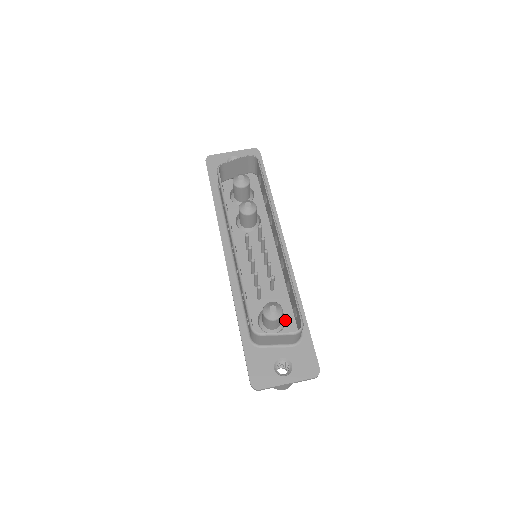
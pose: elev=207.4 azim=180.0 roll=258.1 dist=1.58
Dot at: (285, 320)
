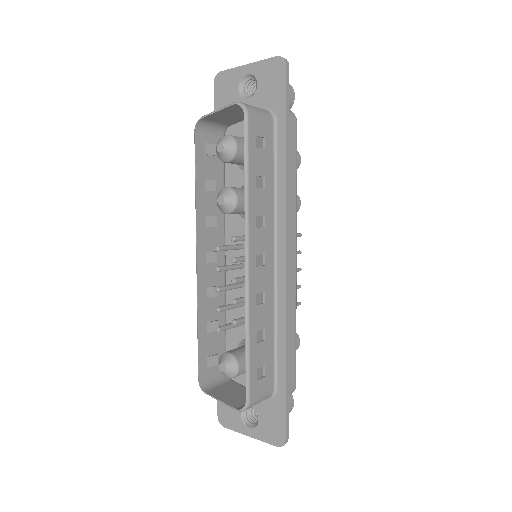
Dot at: occluded
